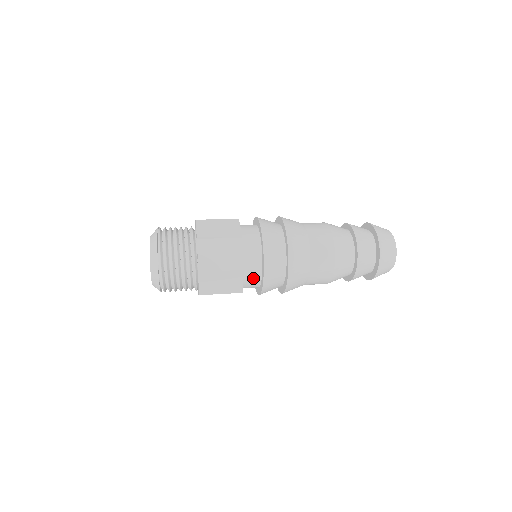
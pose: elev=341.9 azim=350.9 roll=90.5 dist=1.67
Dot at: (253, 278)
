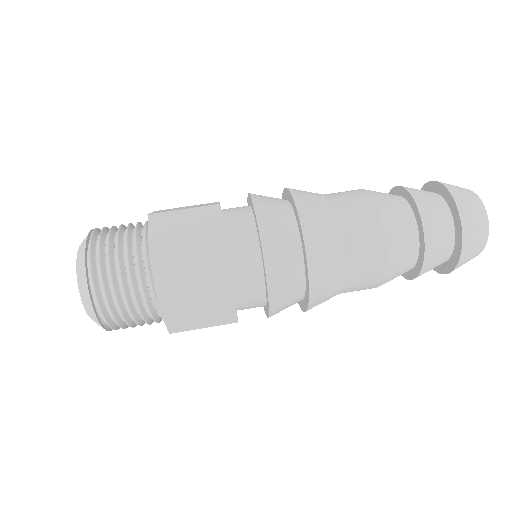
Dot at: (248, 268)
